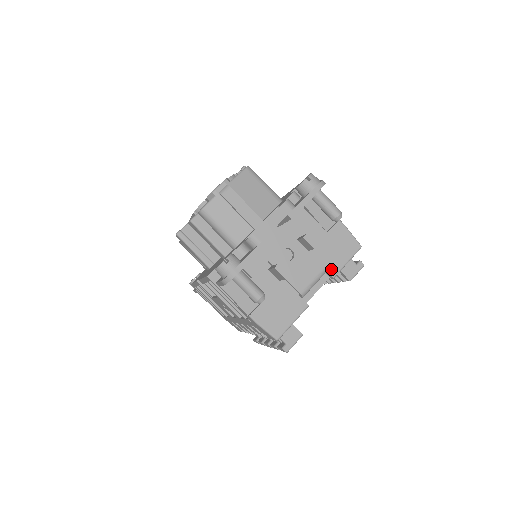
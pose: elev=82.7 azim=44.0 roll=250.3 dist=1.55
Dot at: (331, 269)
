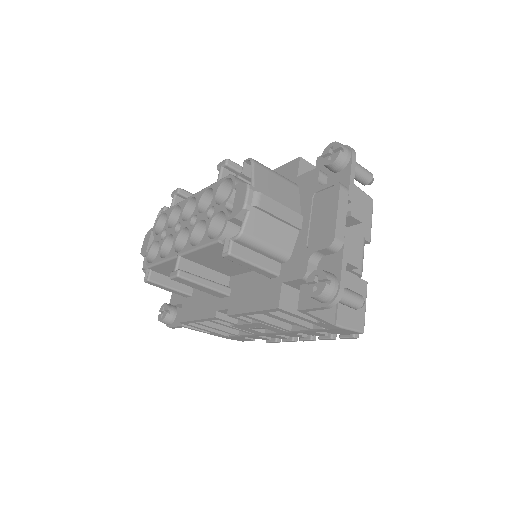
Dot at: (365, 235)
